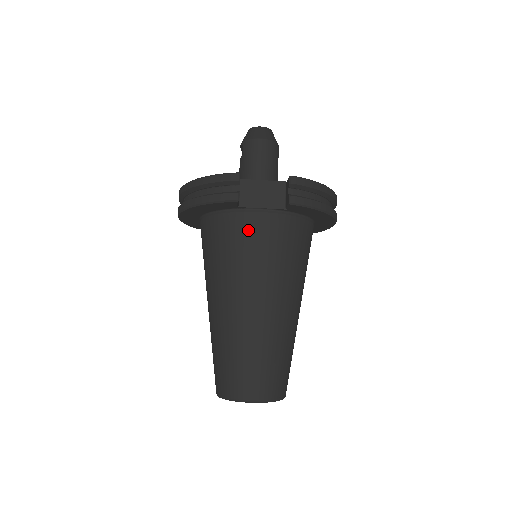
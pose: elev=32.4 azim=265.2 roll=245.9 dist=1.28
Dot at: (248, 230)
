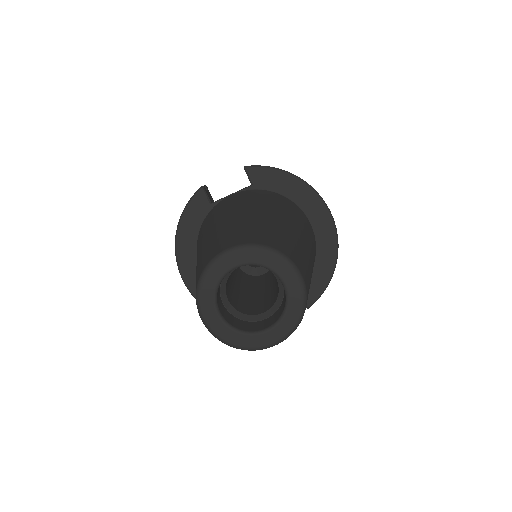
Dot at: (220, 205)
